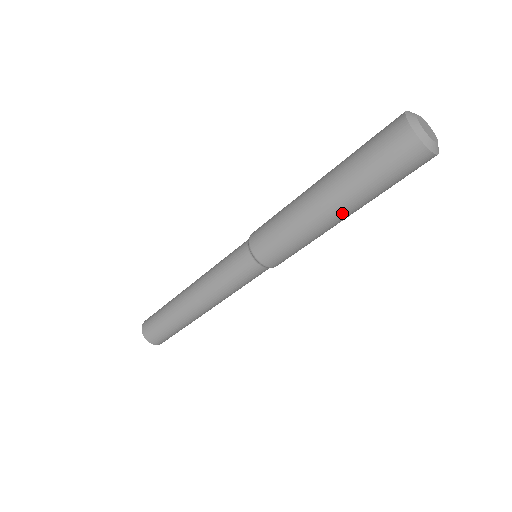
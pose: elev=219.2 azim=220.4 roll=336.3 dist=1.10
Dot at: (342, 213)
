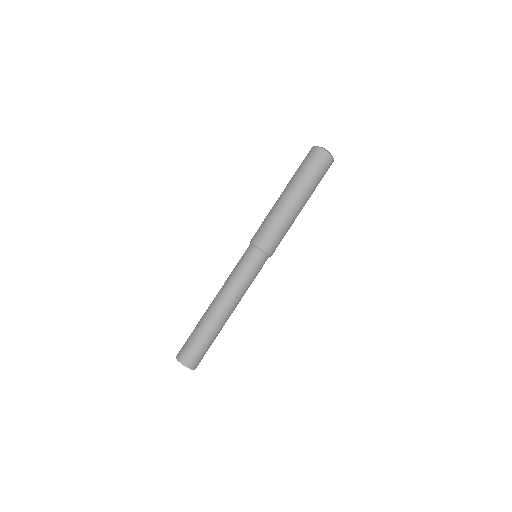
Dot at: (292, 194)
